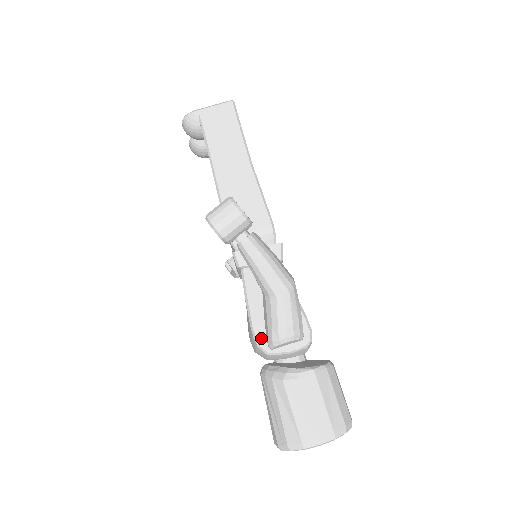
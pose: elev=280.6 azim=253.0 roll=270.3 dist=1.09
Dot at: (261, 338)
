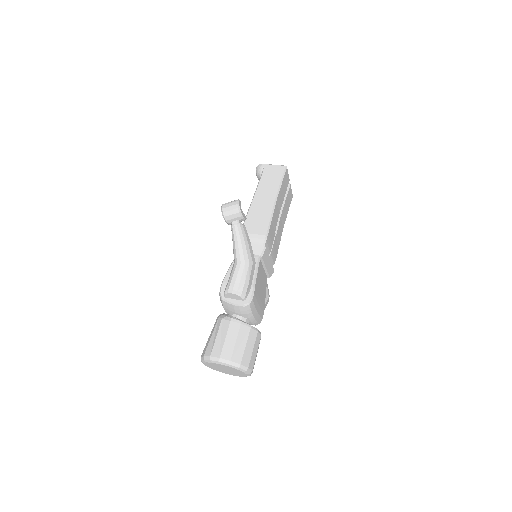
Dot at: (224, 289)
